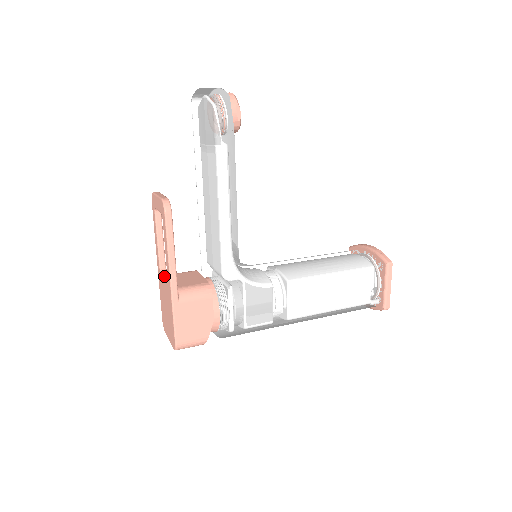
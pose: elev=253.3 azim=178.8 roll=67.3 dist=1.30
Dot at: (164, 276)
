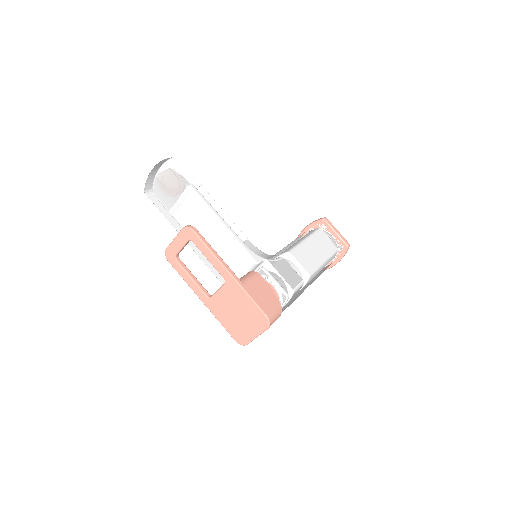
Dot at: (218, 290)
